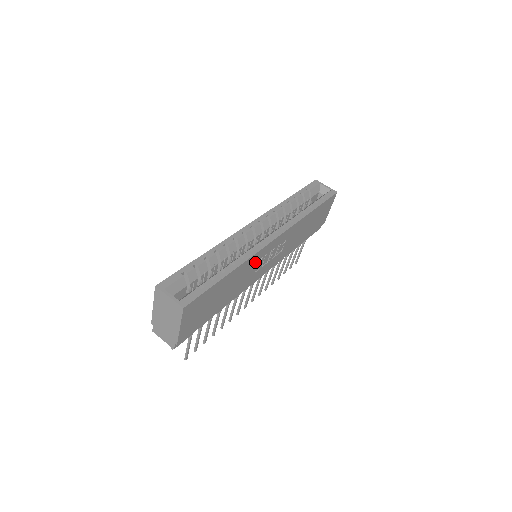
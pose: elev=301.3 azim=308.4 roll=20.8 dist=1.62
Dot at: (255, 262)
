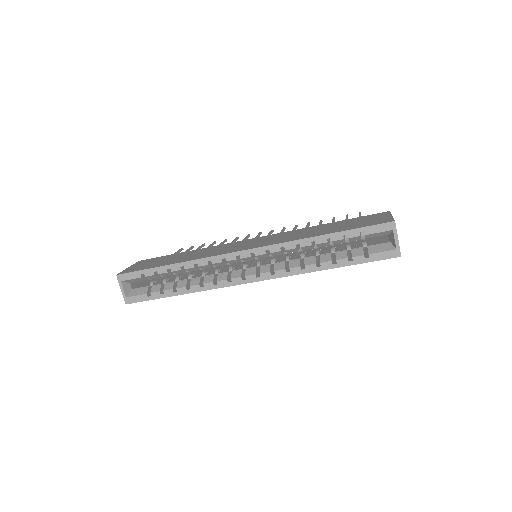
Dot at: occluded
